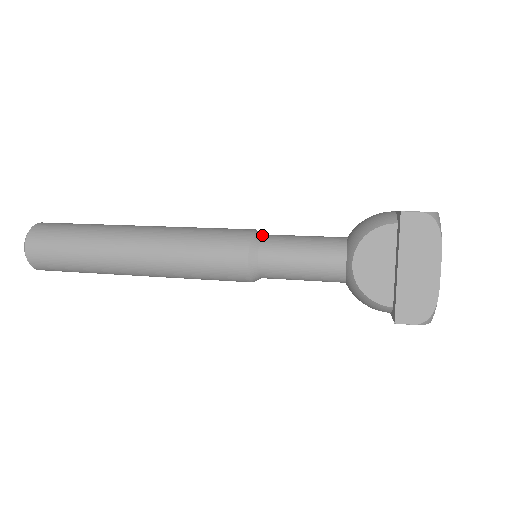
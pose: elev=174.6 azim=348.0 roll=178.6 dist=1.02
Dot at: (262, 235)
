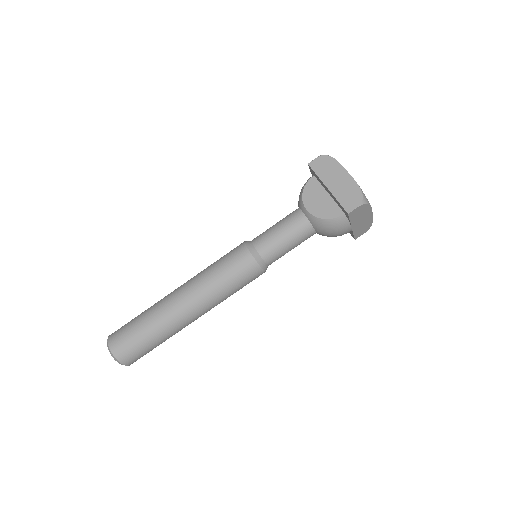
Dot at: occluded
